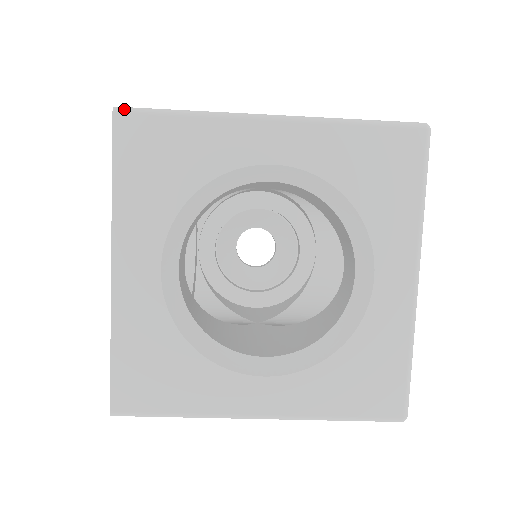
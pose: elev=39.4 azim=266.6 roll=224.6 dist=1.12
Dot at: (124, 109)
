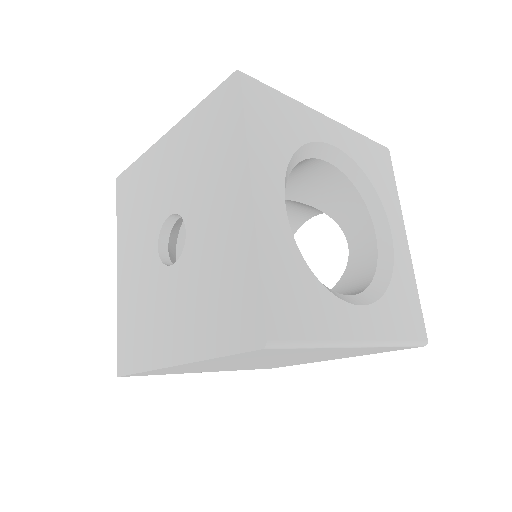
Dot at: (246, 74)
